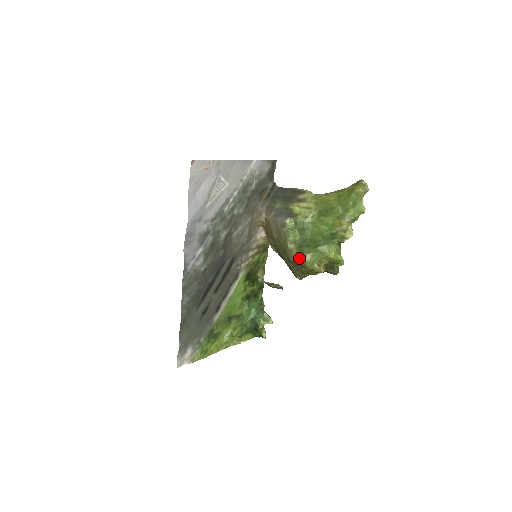
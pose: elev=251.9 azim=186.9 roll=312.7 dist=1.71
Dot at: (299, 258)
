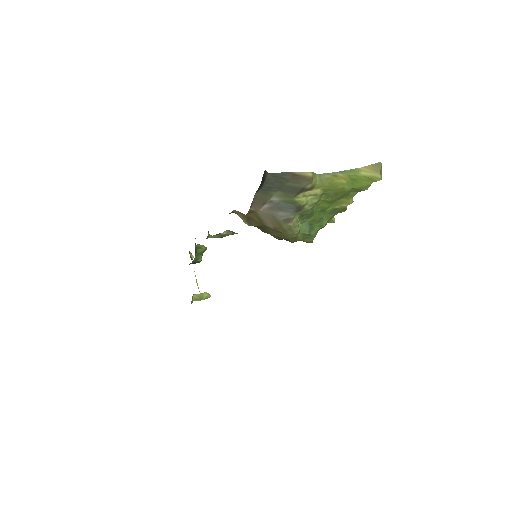
Dot at: (303, 240)
